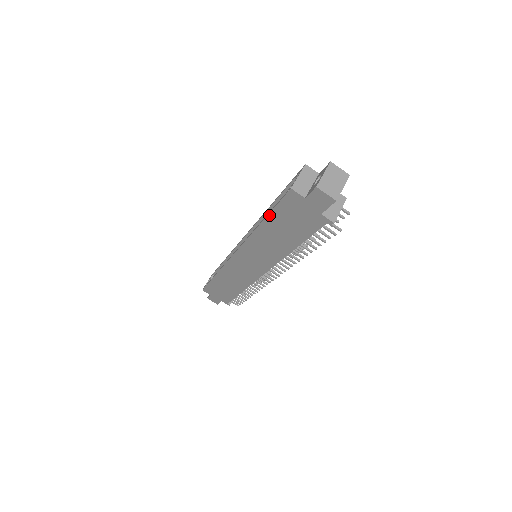
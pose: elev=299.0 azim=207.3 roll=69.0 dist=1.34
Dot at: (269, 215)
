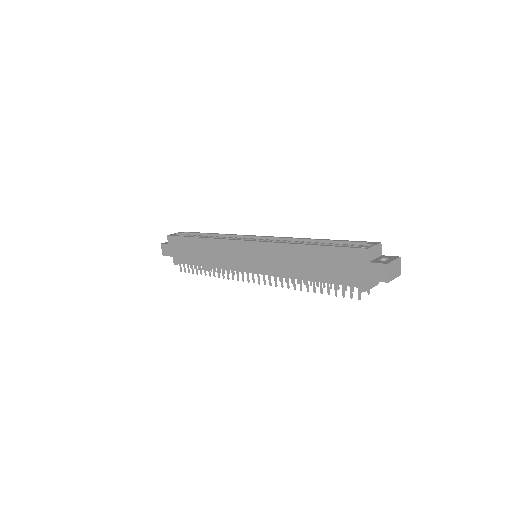
Dot at: (323, 247)
